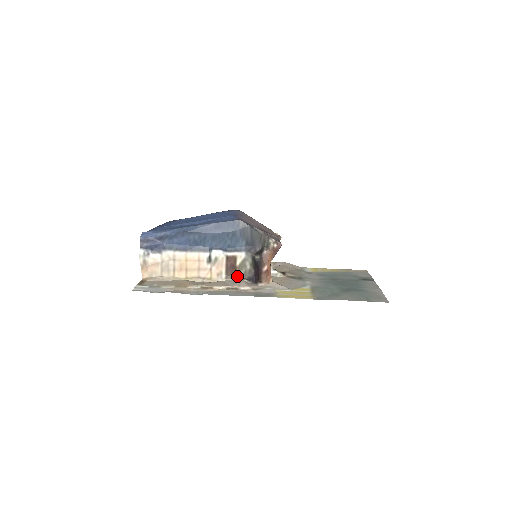
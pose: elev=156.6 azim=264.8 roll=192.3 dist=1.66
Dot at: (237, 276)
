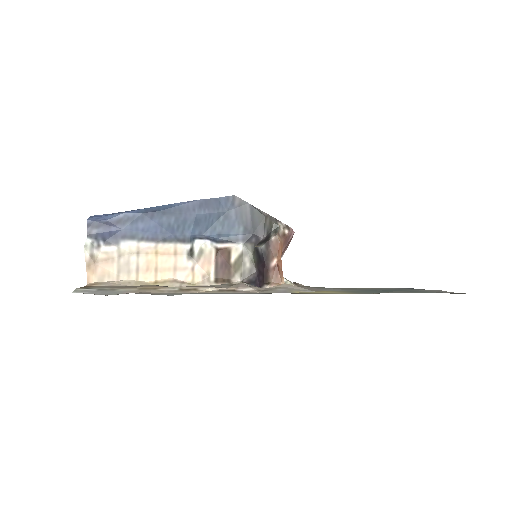
Dot at: (232, 279)
